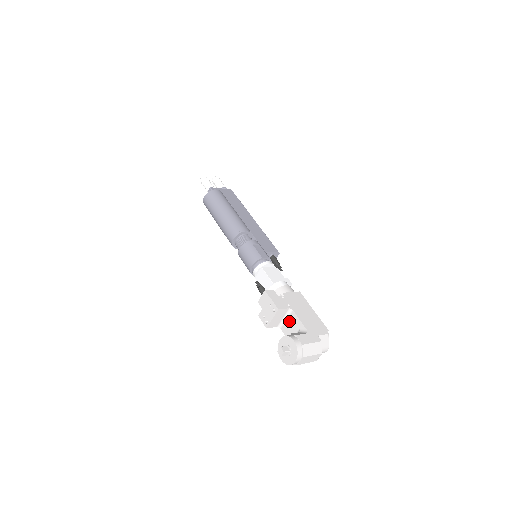
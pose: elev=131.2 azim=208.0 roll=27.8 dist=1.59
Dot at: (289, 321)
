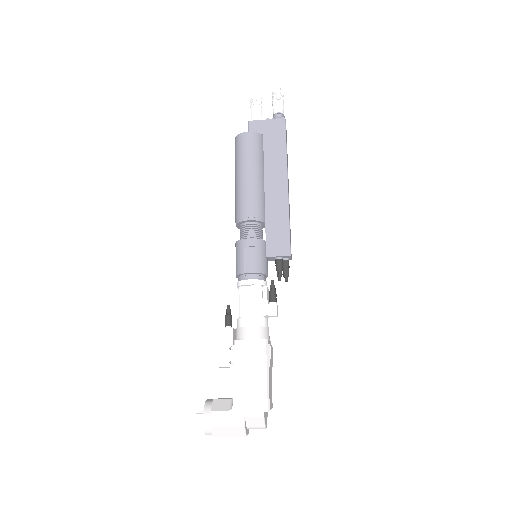
Dot at: occluded
